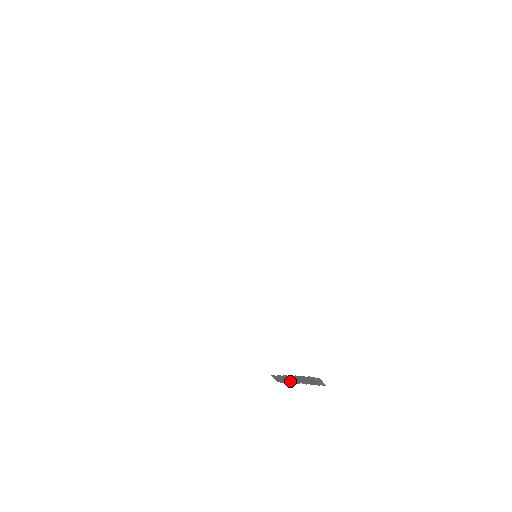
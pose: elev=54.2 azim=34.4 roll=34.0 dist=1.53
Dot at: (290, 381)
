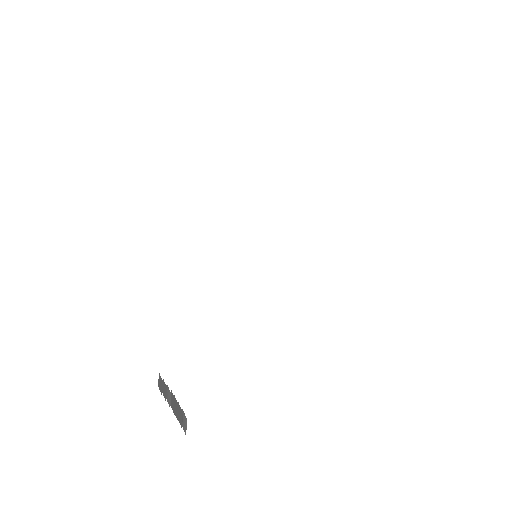
Dot at: (166, 396)
